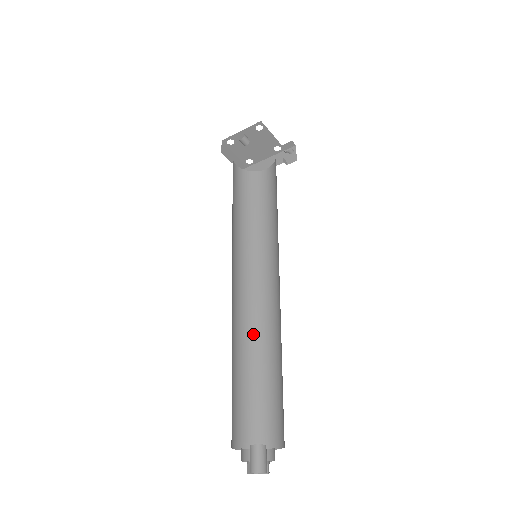
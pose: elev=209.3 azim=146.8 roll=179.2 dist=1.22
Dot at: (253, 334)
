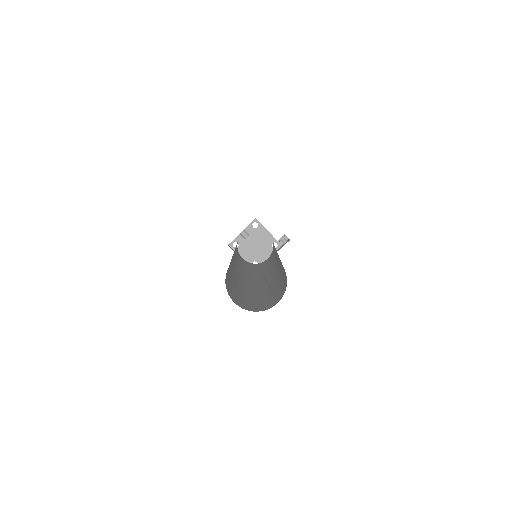
Dot at: (257, 287)
